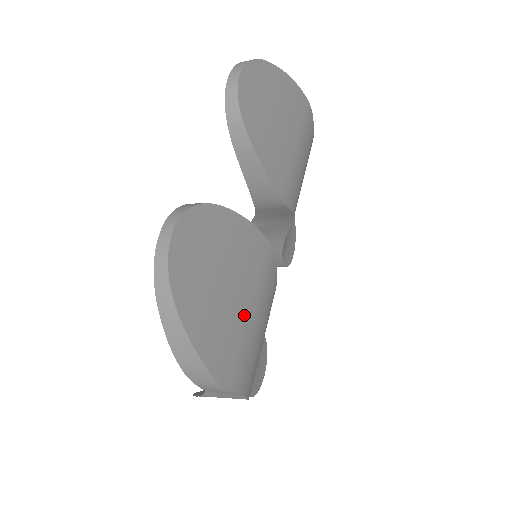
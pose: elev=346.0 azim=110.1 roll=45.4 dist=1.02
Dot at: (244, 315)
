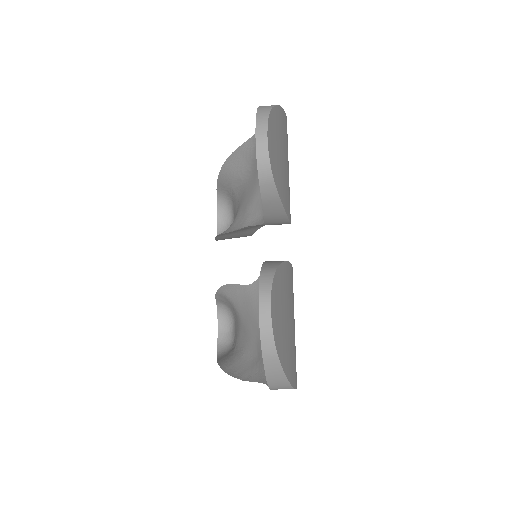
Dot at: (293, 332)
